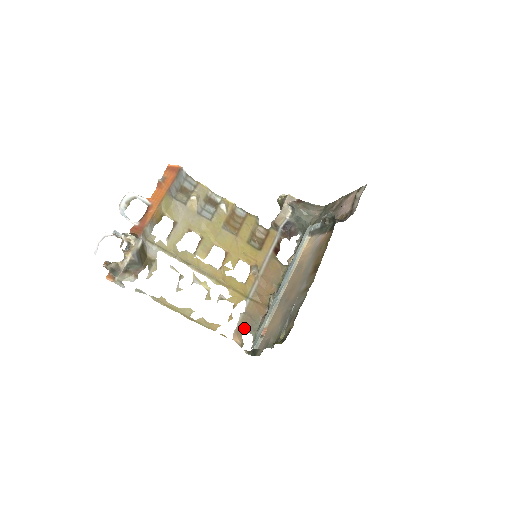
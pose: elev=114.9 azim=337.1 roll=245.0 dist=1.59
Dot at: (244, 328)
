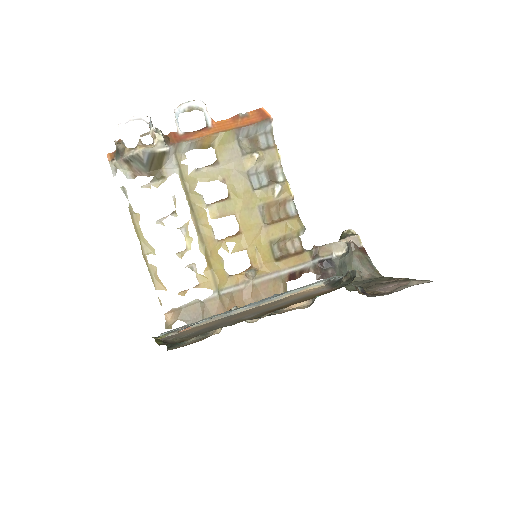
Dot at: (186, 314)
